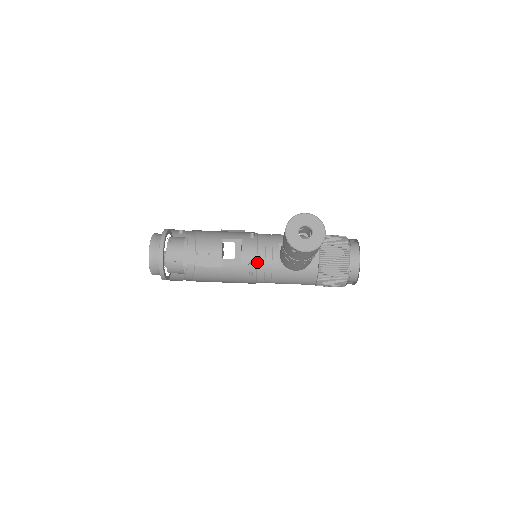
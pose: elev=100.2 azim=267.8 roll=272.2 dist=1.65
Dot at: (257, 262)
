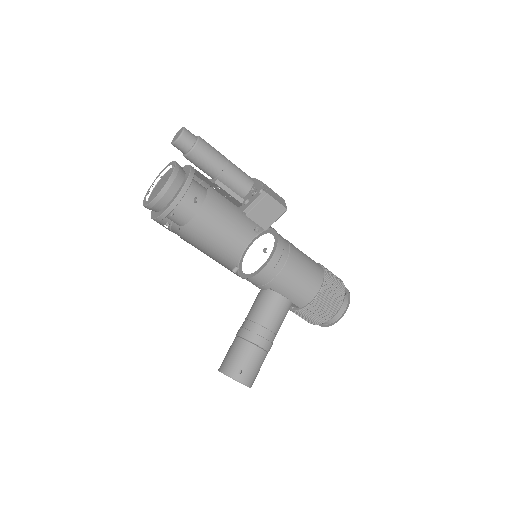
Dot at: (241, 276)
